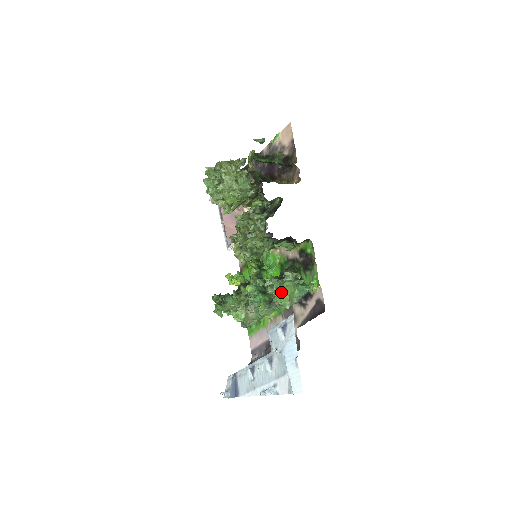
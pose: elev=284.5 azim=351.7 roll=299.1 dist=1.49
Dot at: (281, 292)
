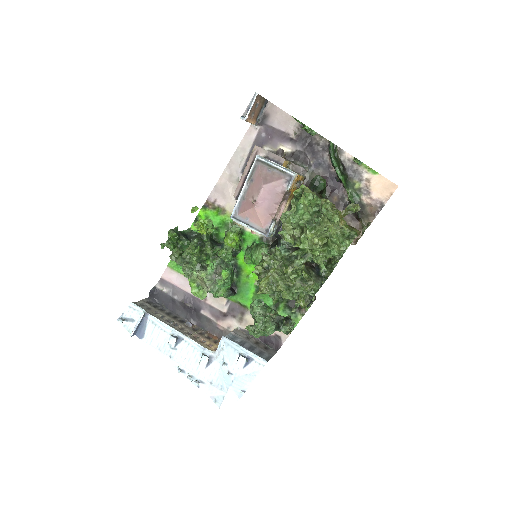
Dot at: (268, 335)
